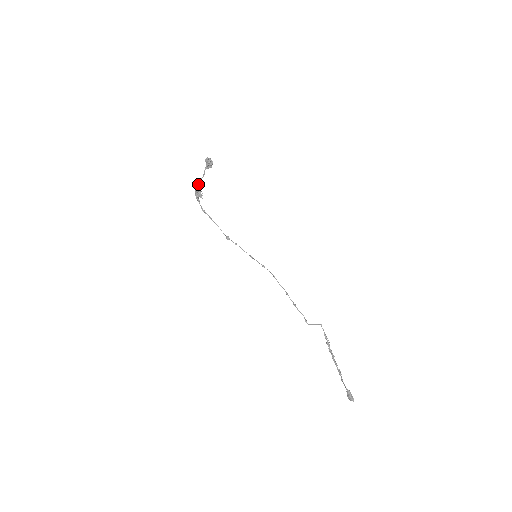
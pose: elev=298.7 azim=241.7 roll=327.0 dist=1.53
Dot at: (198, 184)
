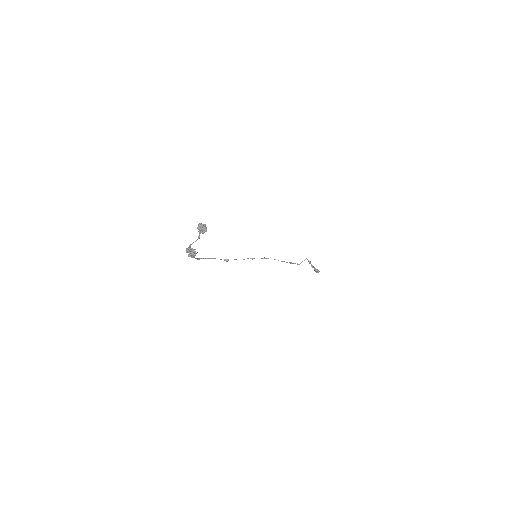
Dot at: (190, 247)
